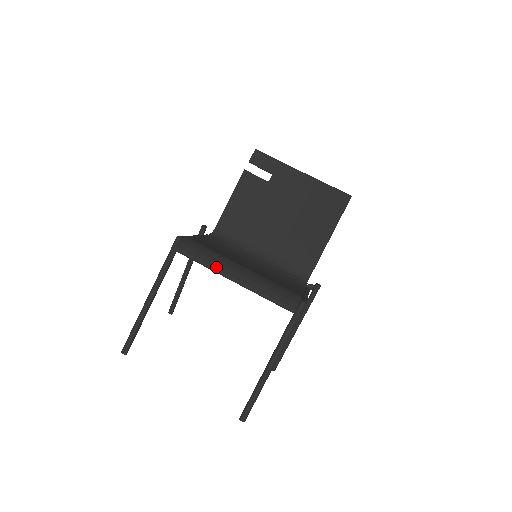
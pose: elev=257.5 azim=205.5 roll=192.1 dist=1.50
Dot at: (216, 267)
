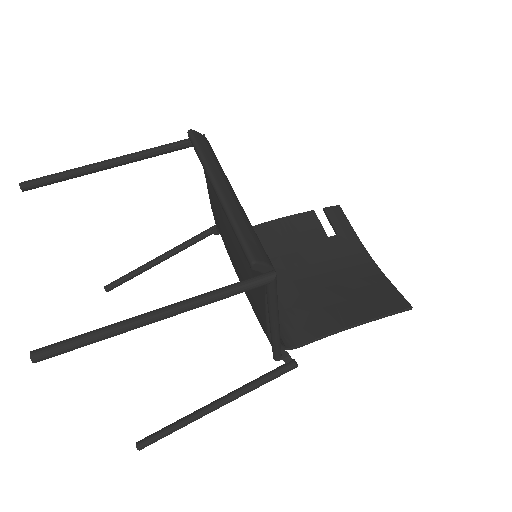
Dot at: (212, 167)
